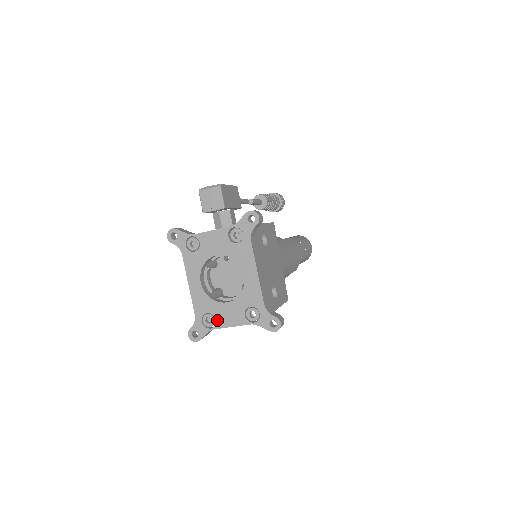
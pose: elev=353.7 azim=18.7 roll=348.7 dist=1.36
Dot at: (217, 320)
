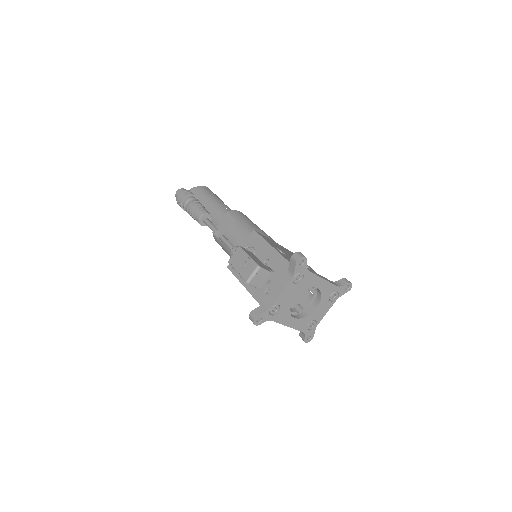
Dot at: (317, 320)
